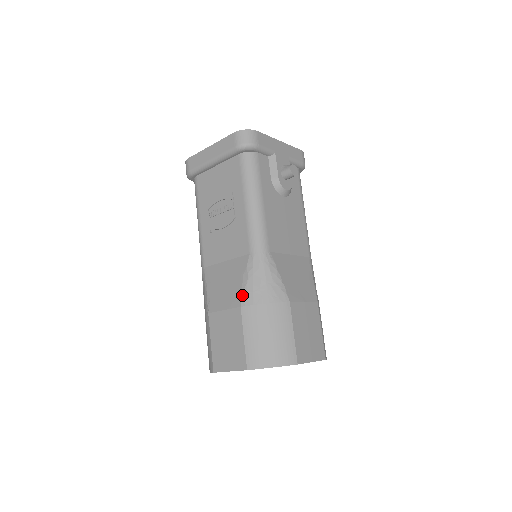
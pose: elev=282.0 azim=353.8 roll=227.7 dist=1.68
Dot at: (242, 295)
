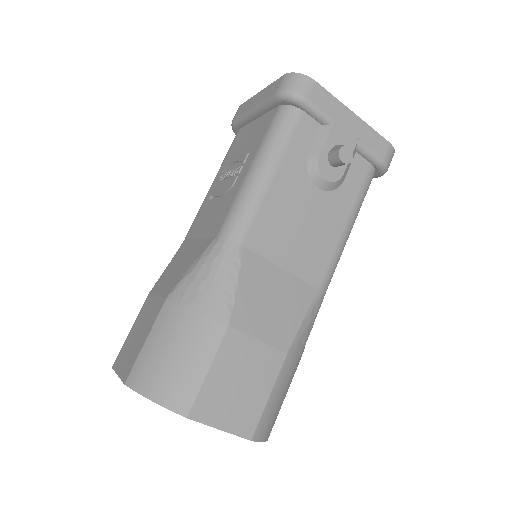
Dot at: (177, 284)
